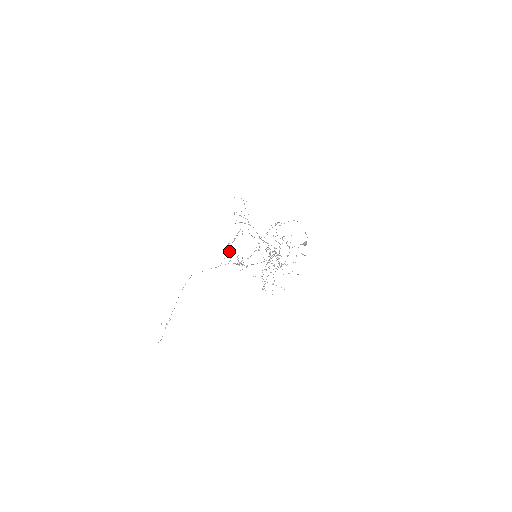
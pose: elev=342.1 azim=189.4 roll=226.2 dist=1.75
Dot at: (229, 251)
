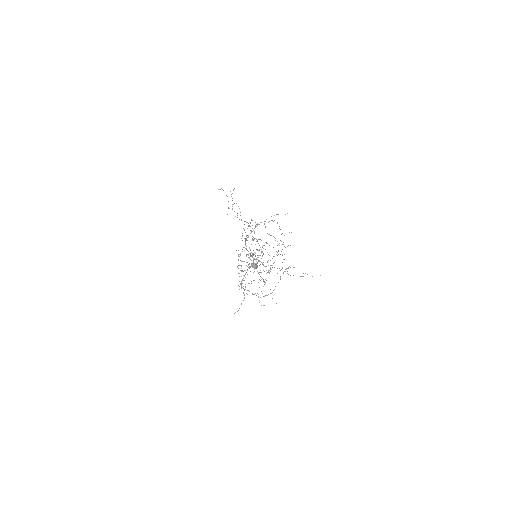
Dot at: (253, 239)
